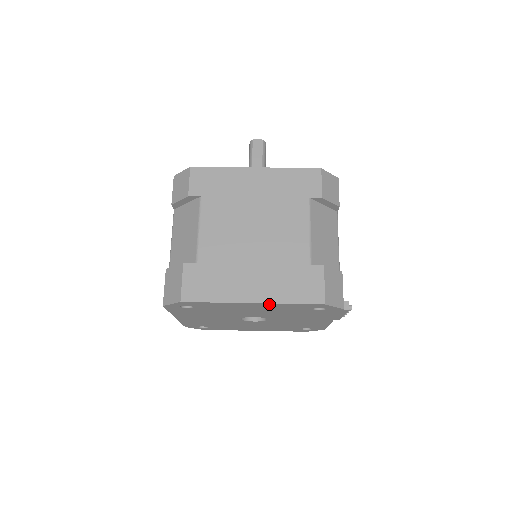
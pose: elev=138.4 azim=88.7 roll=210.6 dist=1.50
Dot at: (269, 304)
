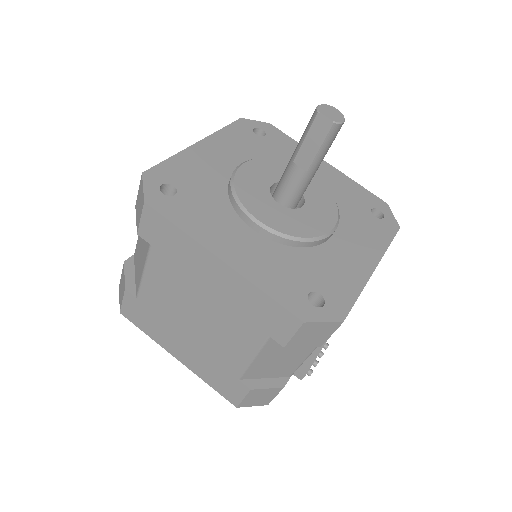
Dot at: occluded
